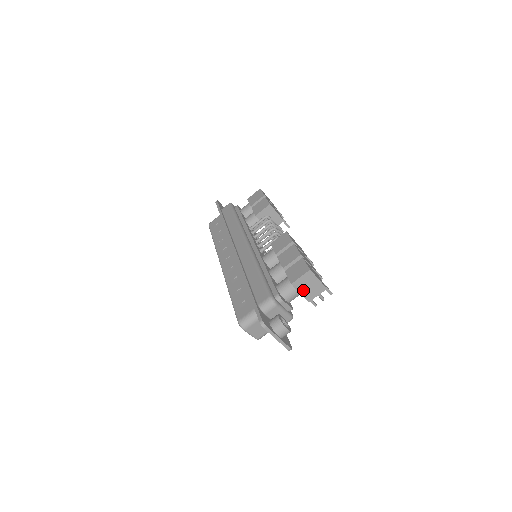
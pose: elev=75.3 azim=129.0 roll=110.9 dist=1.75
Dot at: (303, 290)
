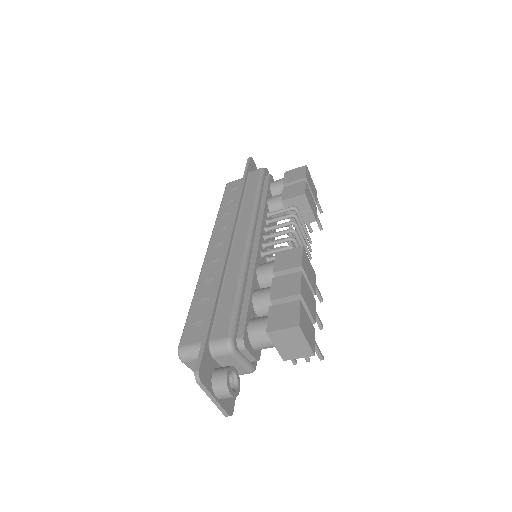
Dot at: (281, 345)
